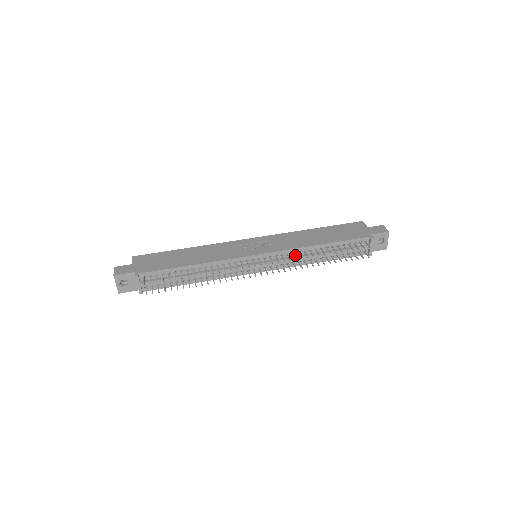
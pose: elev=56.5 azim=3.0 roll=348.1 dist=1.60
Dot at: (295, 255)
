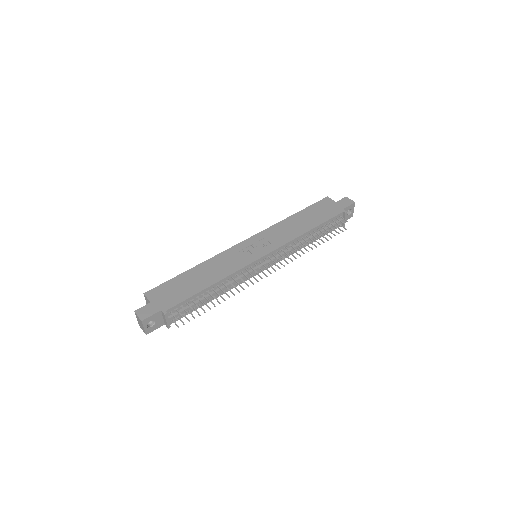
Dot at: (291, 246)
